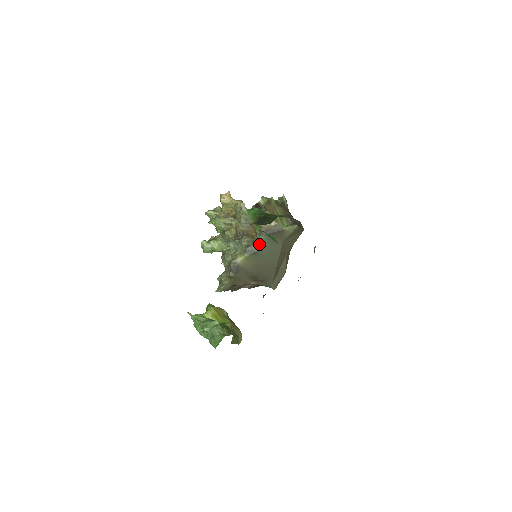
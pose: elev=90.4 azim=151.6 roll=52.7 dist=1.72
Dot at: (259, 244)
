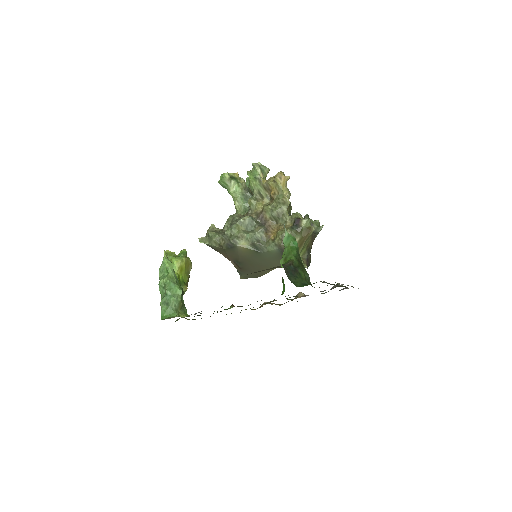
Dot at: (268, 250)
